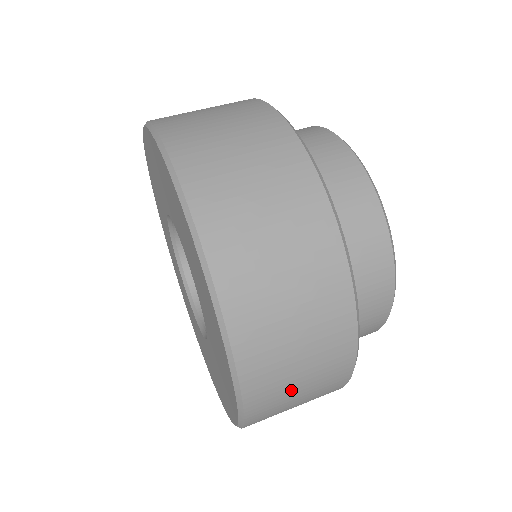
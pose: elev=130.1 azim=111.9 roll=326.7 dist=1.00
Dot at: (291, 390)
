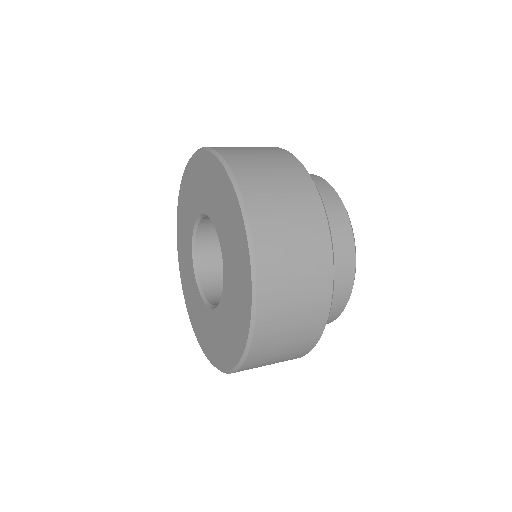
Dot at: (289, 302)
